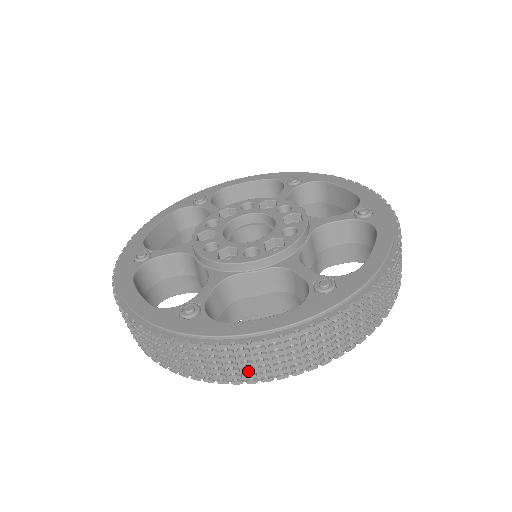
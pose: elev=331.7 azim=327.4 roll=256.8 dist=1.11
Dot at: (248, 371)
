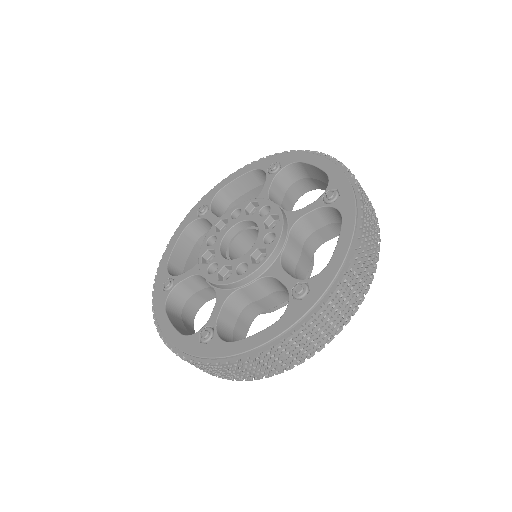
Dot at: occluded
